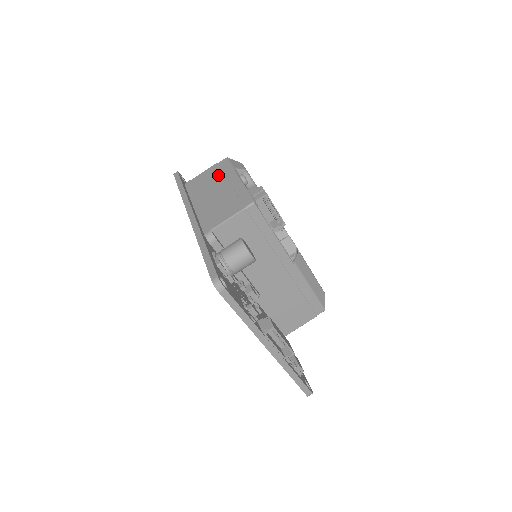
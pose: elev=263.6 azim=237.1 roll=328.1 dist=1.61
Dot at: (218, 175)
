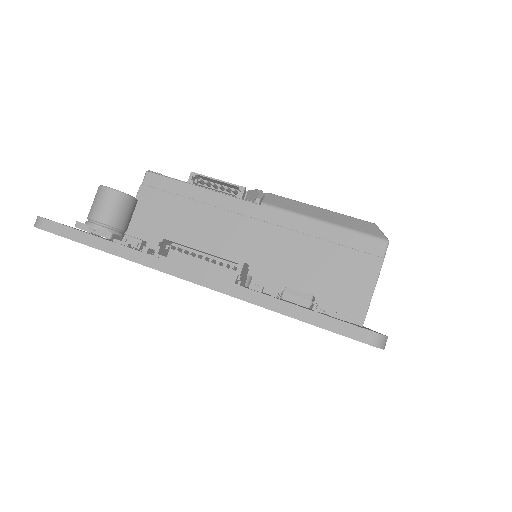
Dot at: occluded
